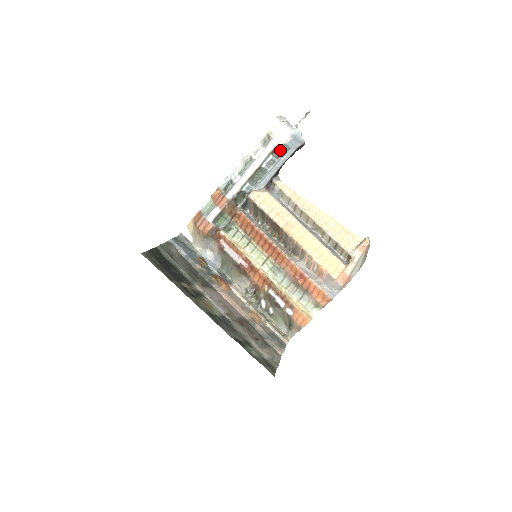
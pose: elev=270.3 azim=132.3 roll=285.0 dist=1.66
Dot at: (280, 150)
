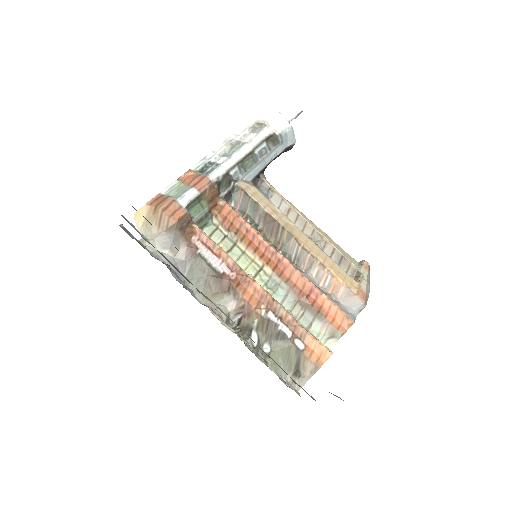
Dot at: (274, 141)
